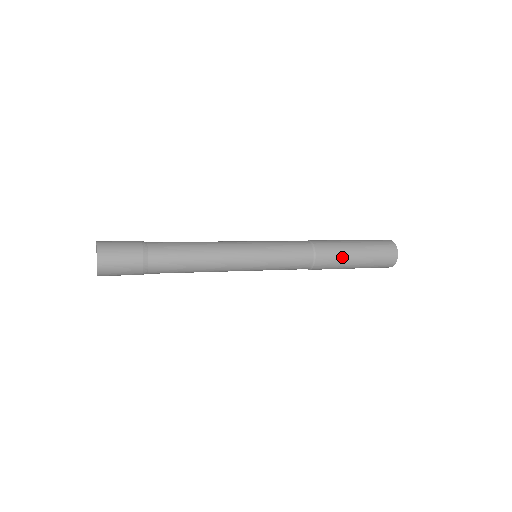
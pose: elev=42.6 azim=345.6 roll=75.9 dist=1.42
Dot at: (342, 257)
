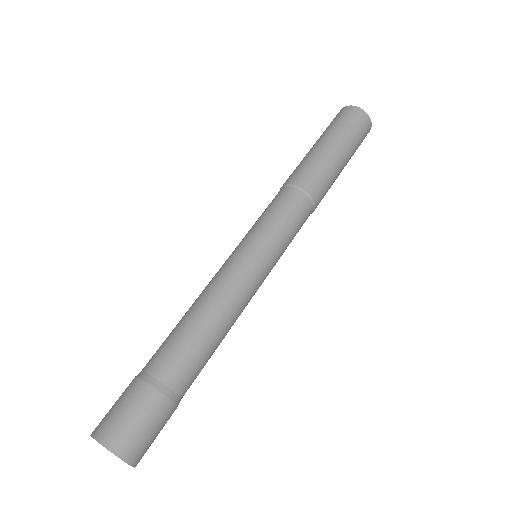
Dot at: (323, 163)
